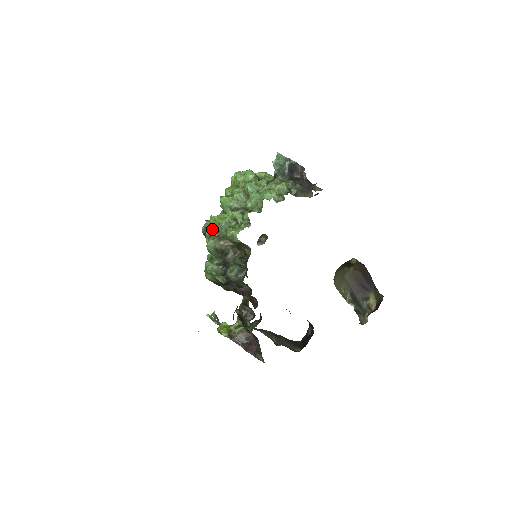
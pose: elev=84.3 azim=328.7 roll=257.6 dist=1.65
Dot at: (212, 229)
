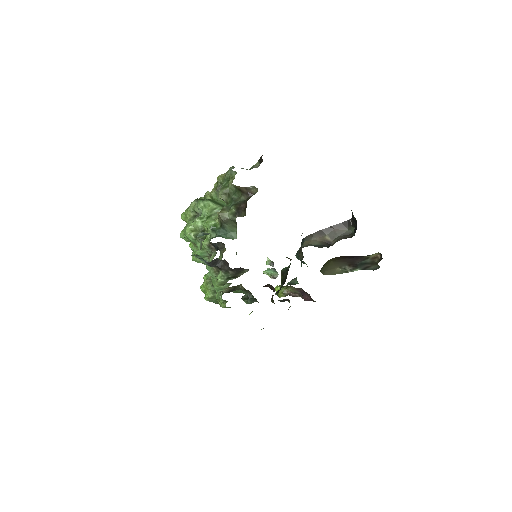
Dot at: occluded
